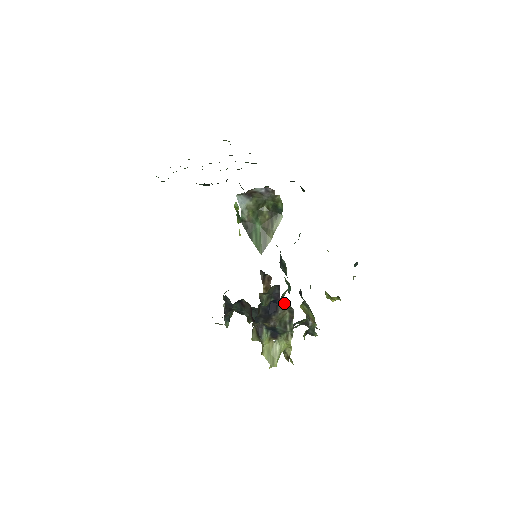
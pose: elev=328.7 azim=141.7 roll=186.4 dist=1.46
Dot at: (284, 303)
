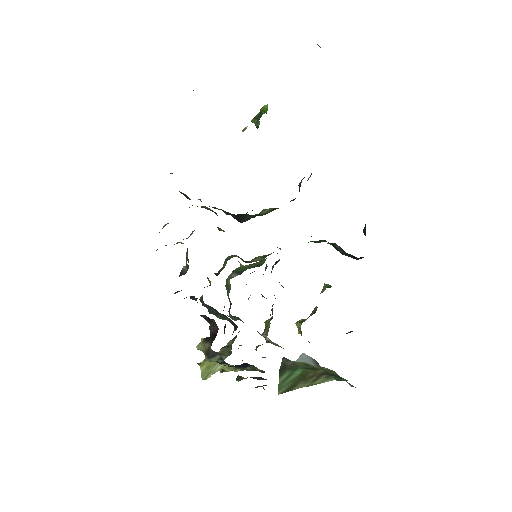
Dot at: occluded
